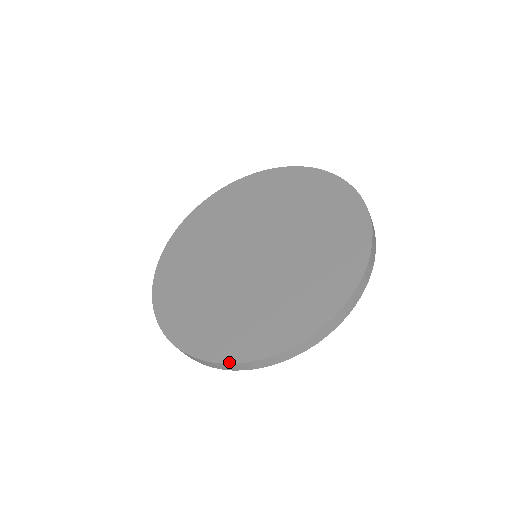
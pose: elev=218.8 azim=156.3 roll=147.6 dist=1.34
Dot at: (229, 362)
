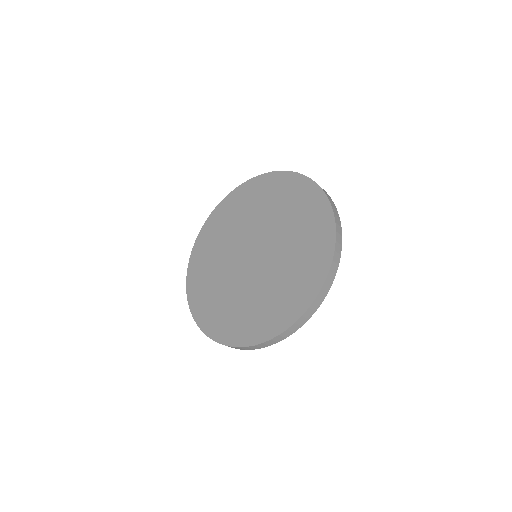
Dot at: (241, 346)
